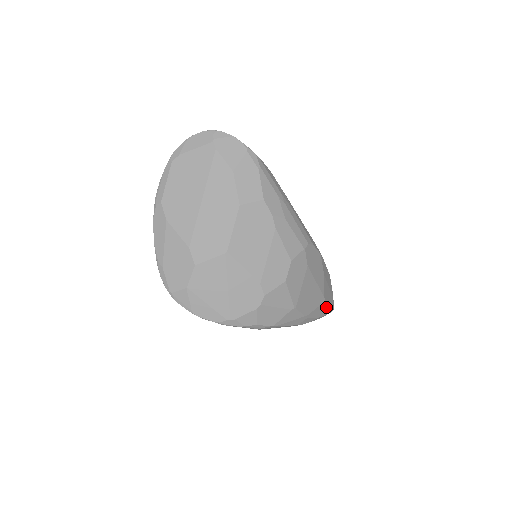
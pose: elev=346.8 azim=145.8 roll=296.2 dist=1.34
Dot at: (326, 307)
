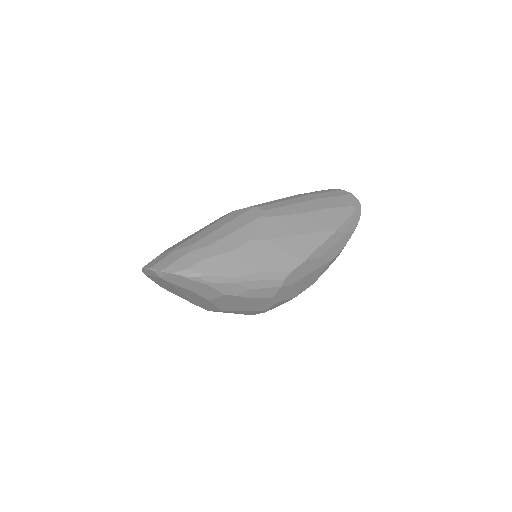
Dot at: (337, 255)
